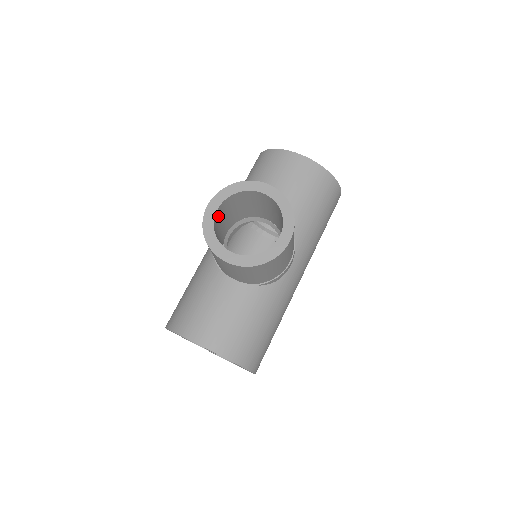
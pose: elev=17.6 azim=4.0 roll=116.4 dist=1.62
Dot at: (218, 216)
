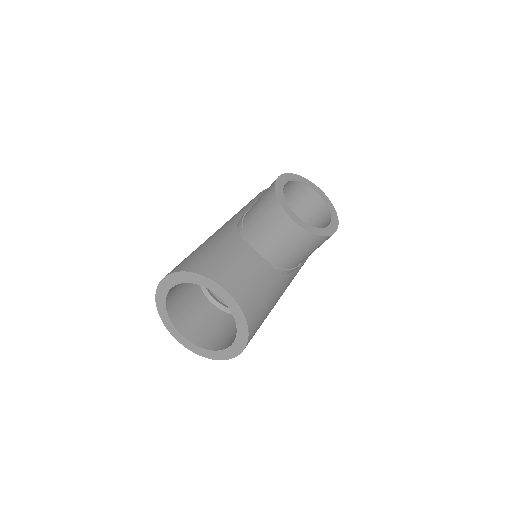
Dot at: occluded
